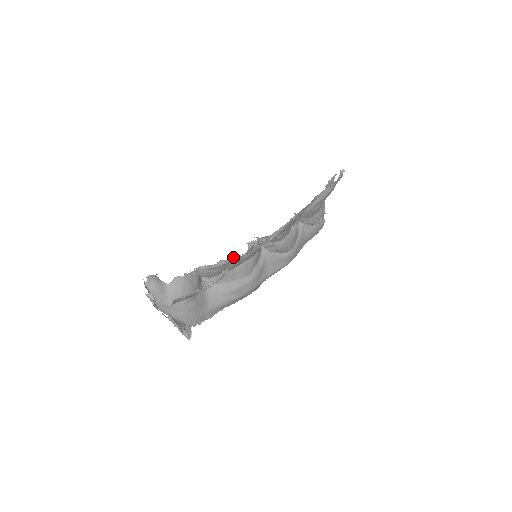
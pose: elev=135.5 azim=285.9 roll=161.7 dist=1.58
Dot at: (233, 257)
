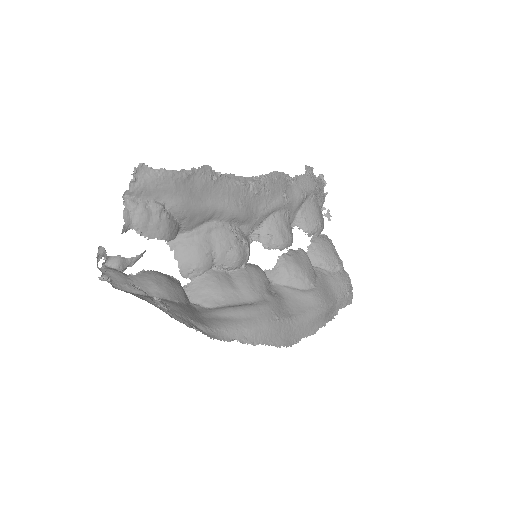
Dot at: (228, 272)
